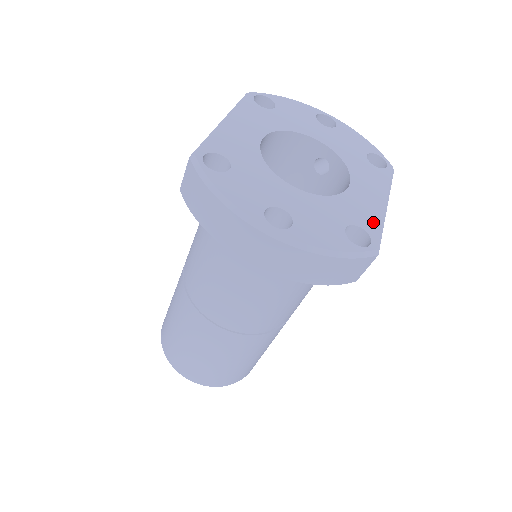
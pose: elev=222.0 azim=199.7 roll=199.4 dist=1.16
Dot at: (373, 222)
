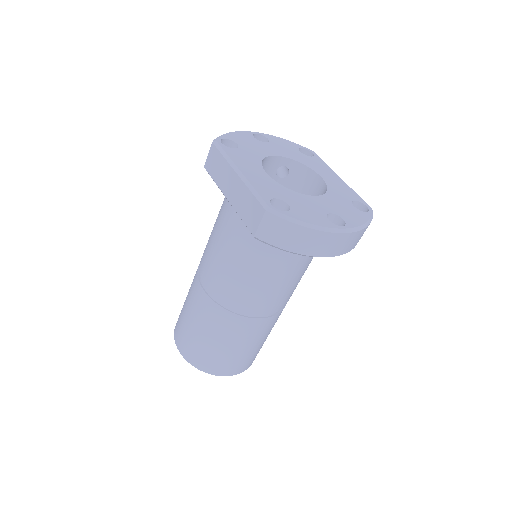
Dot at: (353, 194)
